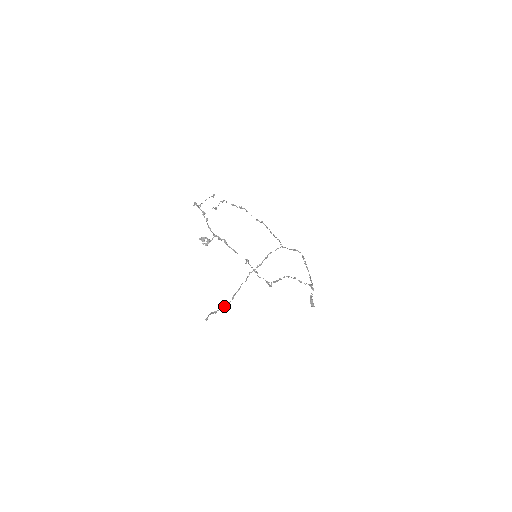
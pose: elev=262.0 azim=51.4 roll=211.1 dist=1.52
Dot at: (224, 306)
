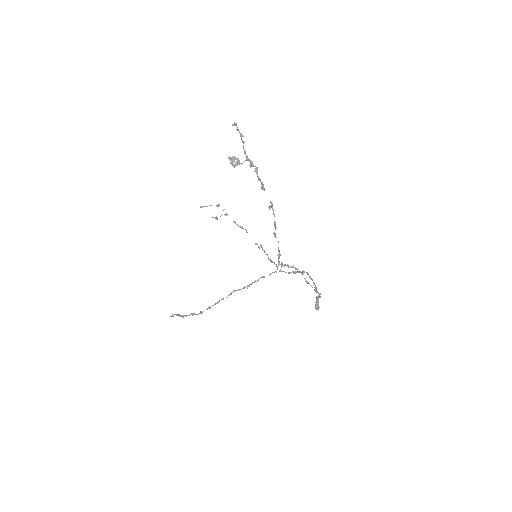
Dot at: occluded
